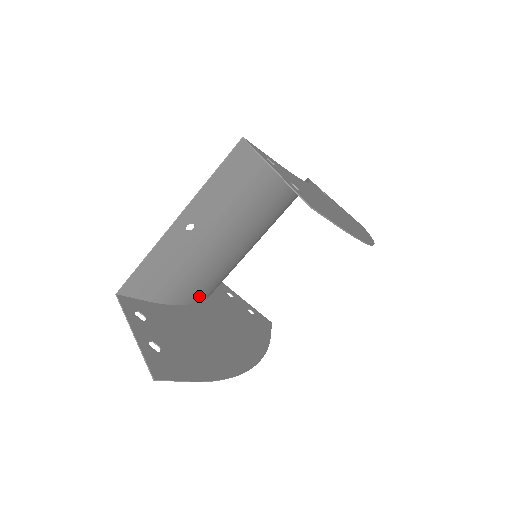
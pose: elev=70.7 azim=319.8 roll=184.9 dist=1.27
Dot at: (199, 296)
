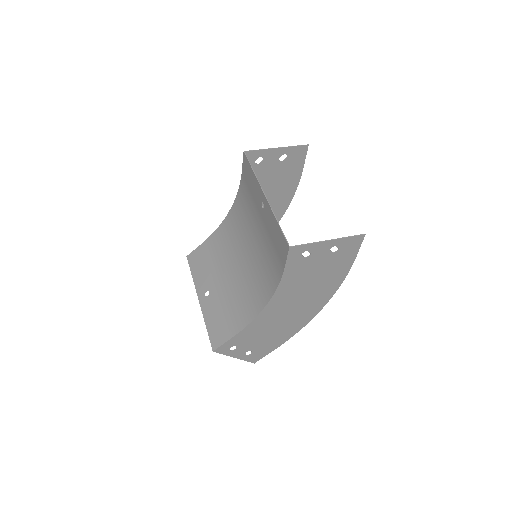
Dot at: (264, 297)
